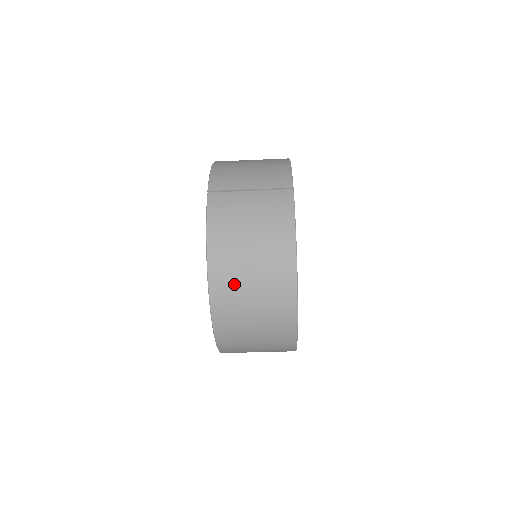
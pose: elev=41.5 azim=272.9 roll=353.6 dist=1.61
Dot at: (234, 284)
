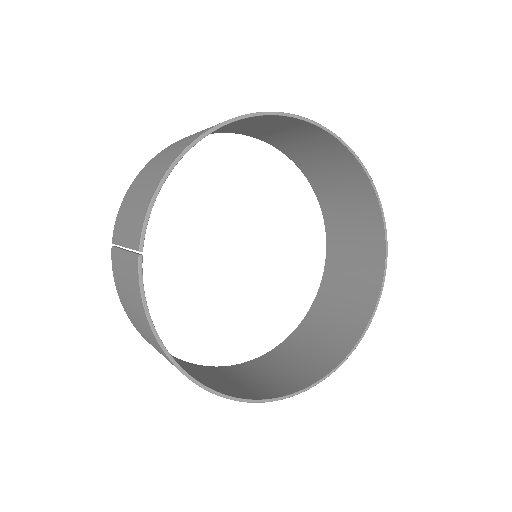
Dot at: occluded
